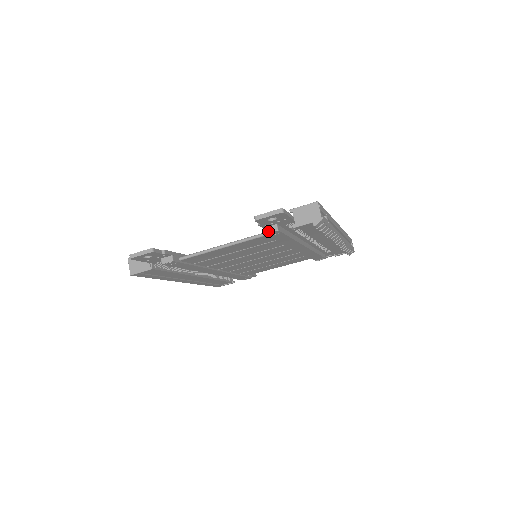
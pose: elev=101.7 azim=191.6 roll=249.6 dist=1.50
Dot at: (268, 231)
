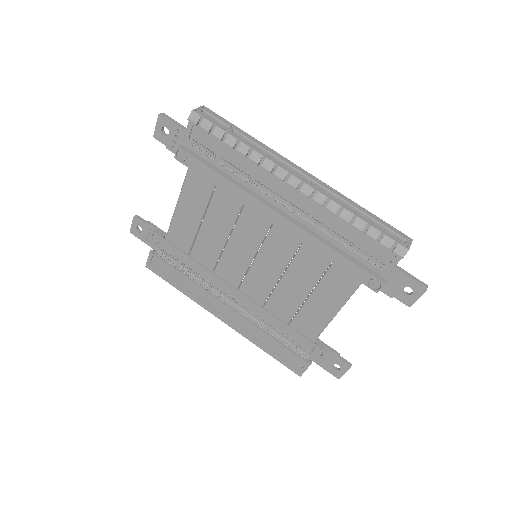
Dot at: (176, 154)
